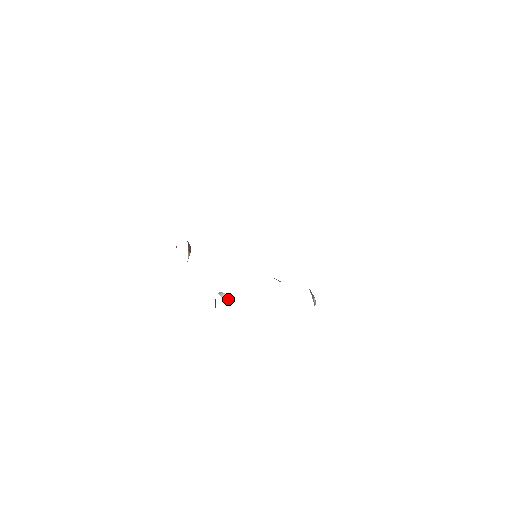
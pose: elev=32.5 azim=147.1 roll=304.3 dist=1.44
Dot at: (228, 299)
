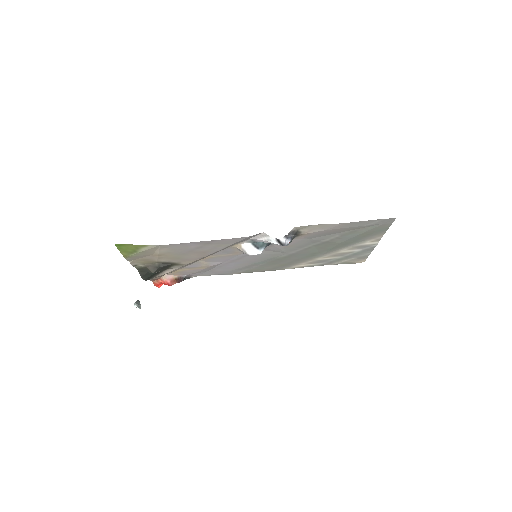
Dot at: (137, 305)
